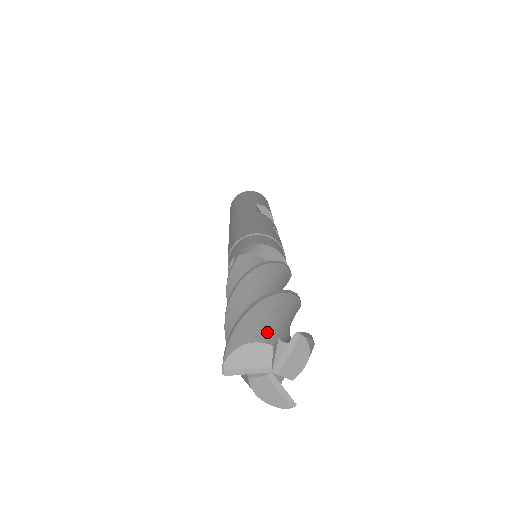
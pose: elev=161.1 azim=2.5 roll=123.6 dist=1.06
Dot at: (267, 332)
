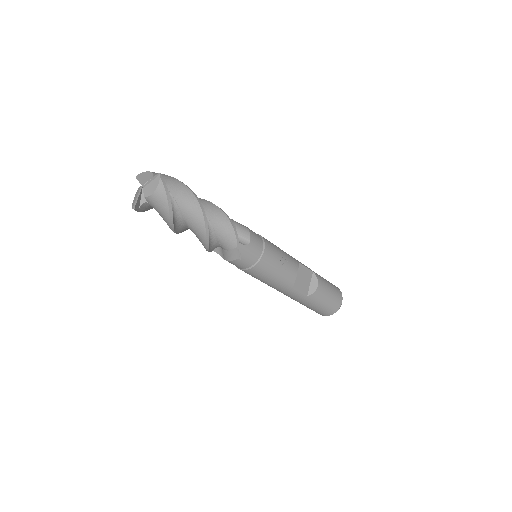
Dot at: occluded
